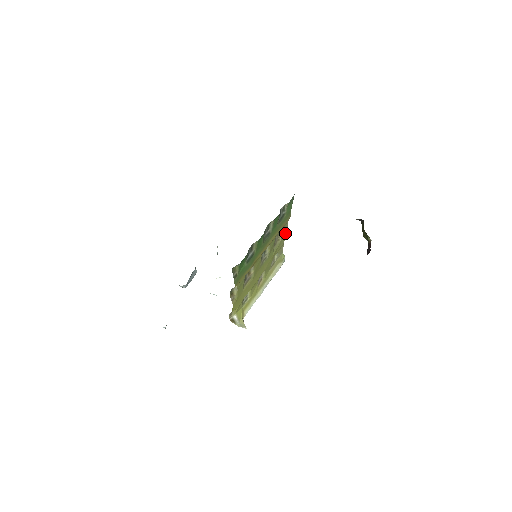
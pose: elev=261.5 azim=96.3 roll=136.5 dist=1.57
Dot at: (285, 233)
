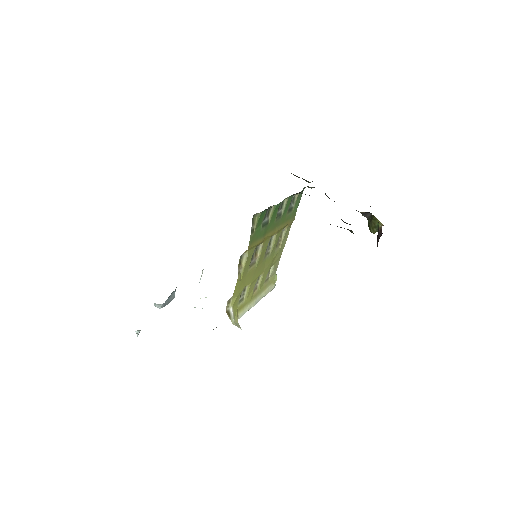
Dot at: (285, 242)
